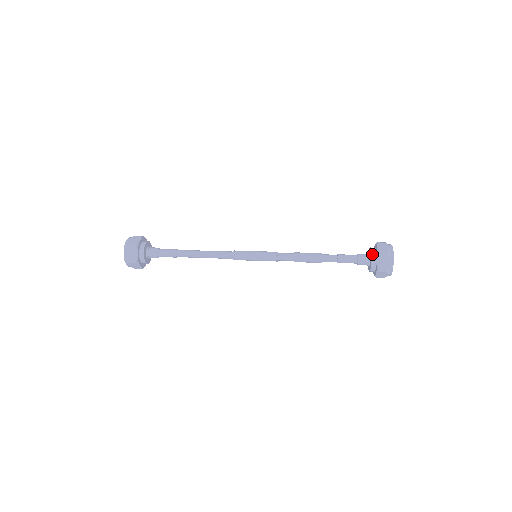
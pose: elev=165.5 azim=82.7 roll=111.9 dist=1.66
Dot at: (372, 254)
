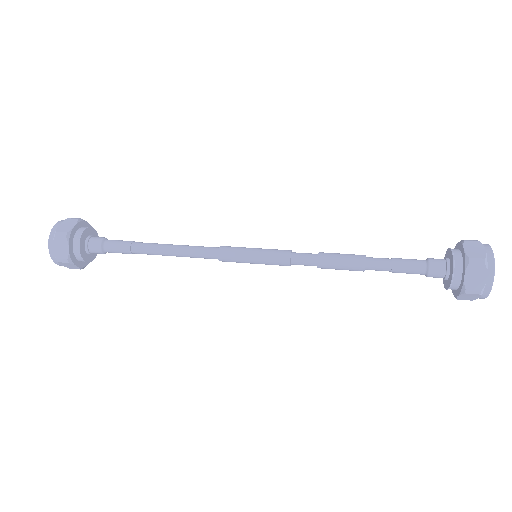
Dot at: (451, 249)
